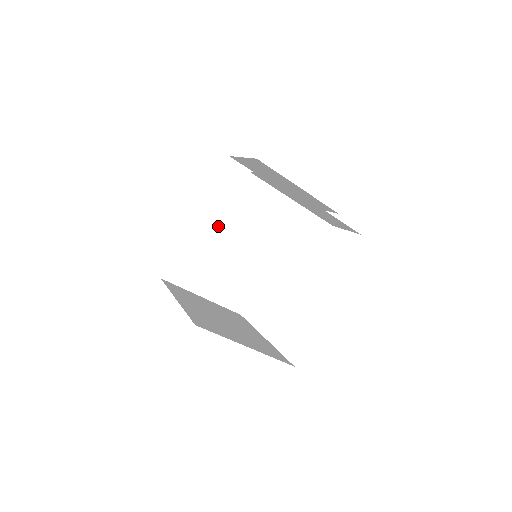
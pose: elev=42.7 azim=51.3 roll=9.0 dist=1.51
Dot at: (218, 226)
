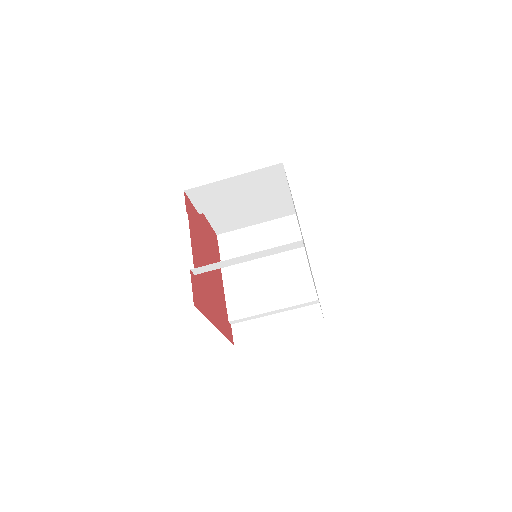
Dot at: (242, 276)
